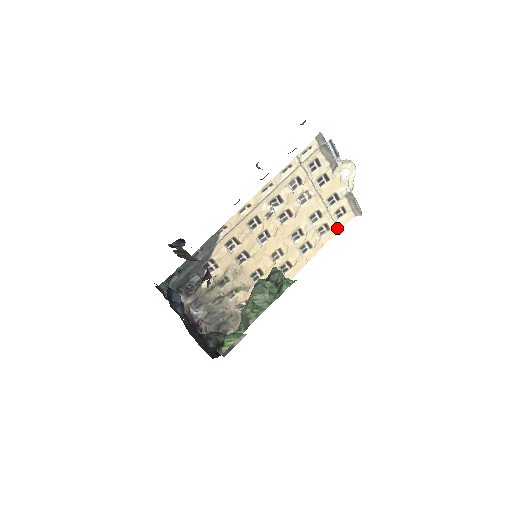
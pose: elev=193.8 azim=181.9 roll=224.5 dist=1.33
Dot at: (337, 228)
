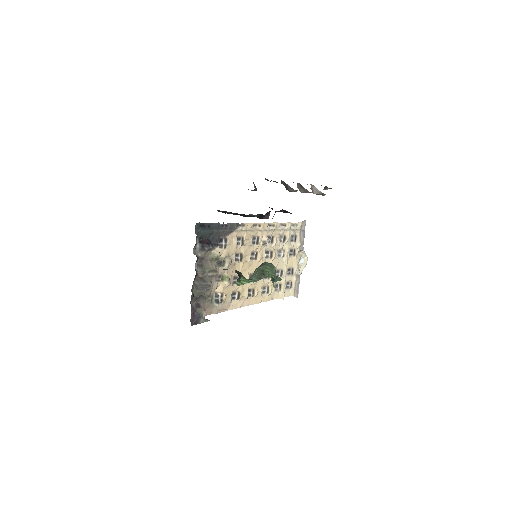
Dot at: (284, 294)
